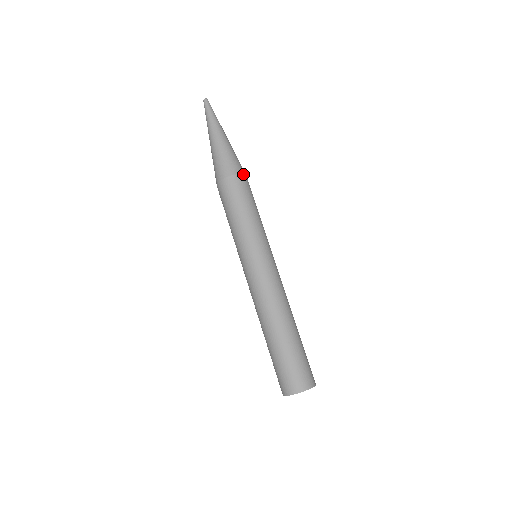
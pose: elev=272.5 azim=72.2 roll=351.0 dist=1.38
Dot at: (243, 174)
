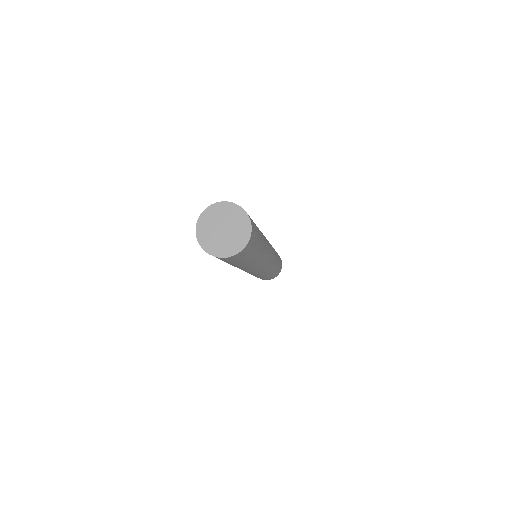
Dot at: occluded
